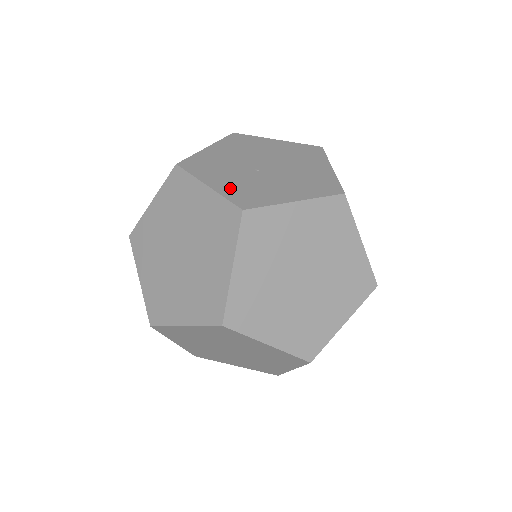
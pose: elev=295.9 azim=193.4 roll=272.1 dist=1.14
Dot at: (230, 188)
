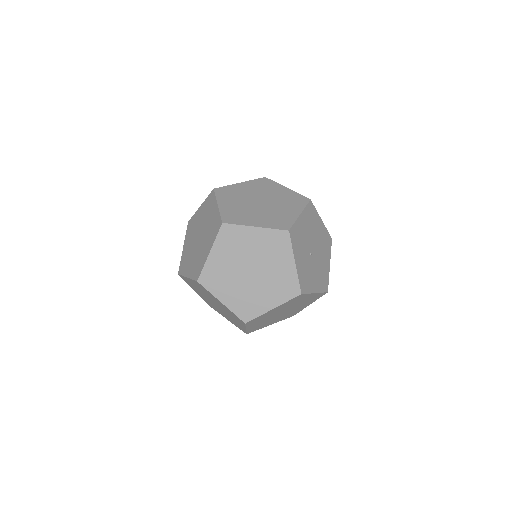
Dot at: (301, 270)
